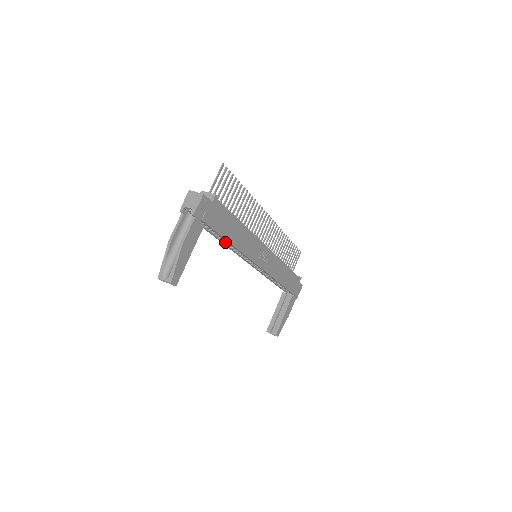
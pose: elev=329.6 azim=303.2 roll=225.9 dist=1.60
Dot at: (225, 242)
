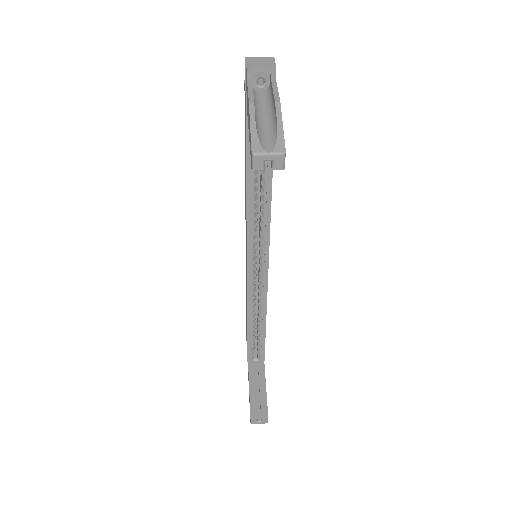
Dot at: (252, 194)
